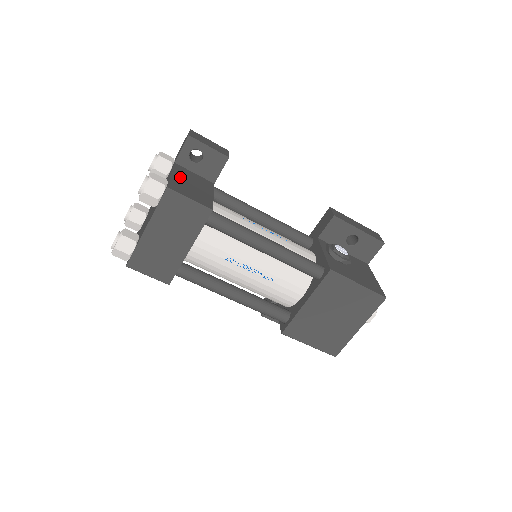
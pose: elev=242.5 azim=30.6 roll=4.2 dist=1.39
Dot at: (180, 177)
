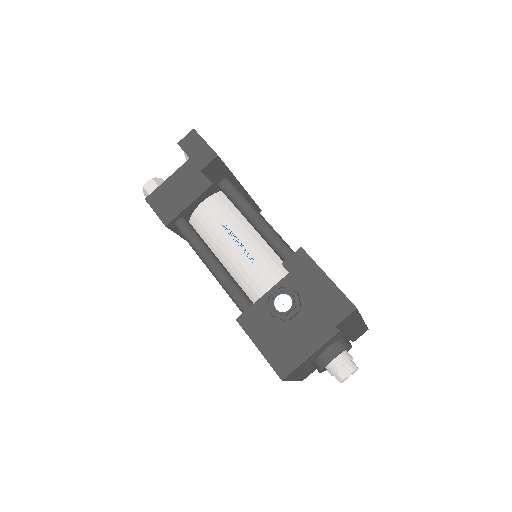
Dot at: (174, 181)
